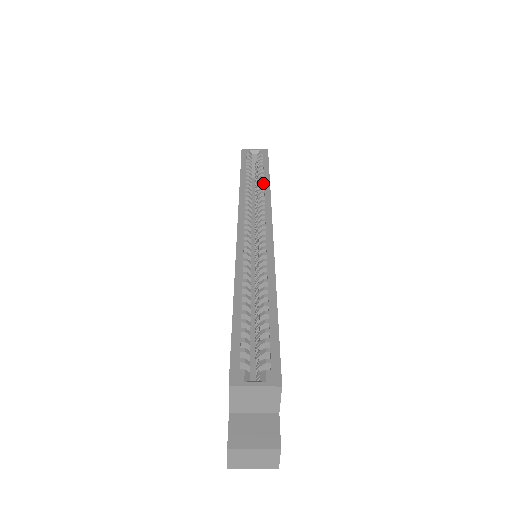
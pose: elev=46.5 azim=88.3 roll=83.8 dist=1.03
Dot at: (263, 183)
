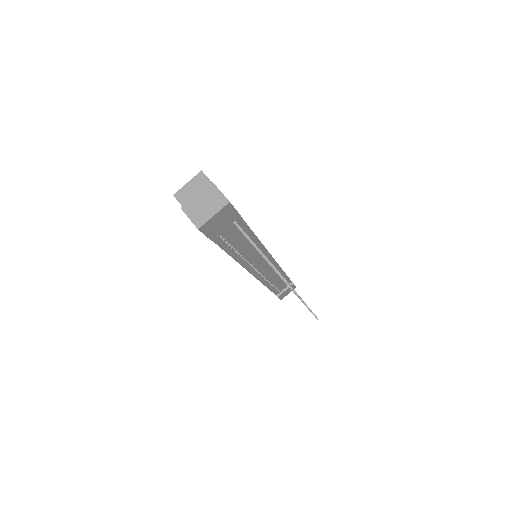
Dot at: occluded
